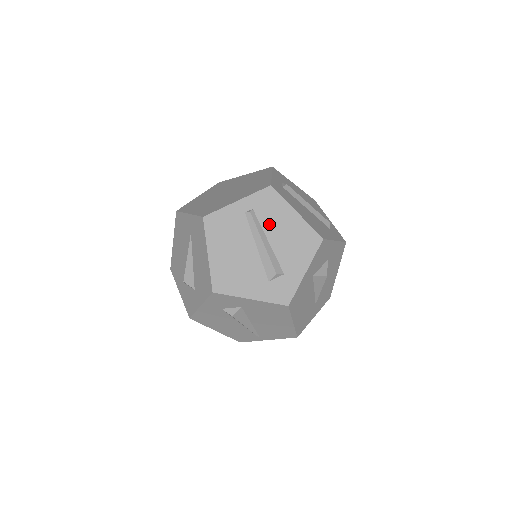
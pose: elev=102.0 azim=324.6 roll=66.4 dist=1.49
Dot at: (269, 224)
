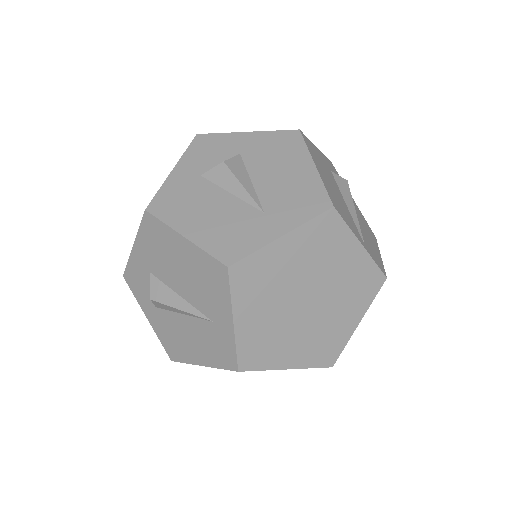
Dot at: occluded
